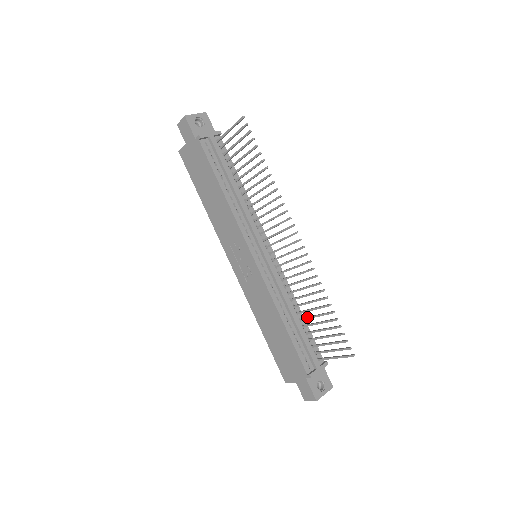
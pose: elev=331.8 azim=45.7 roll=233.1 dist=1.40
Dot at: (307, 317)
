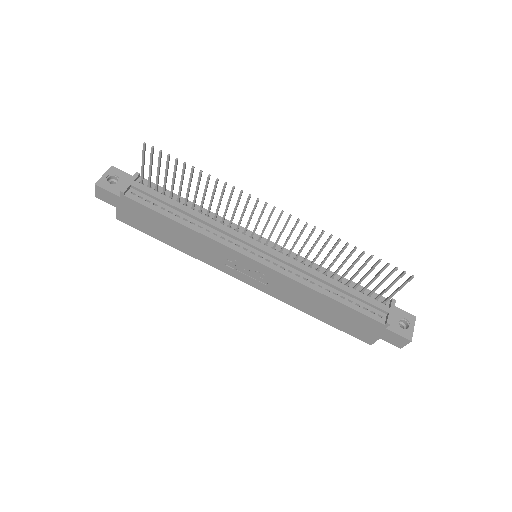
Dot at: (344, 274)
